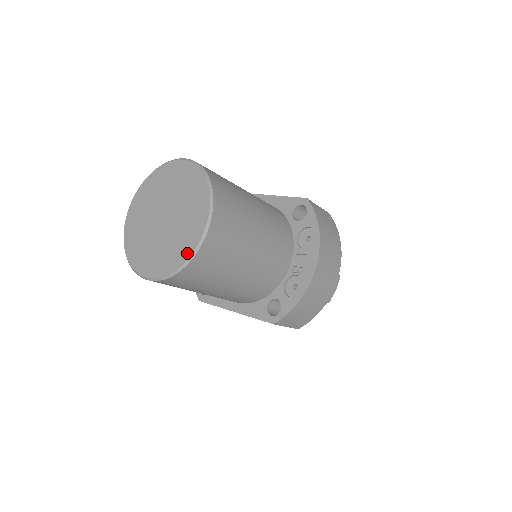
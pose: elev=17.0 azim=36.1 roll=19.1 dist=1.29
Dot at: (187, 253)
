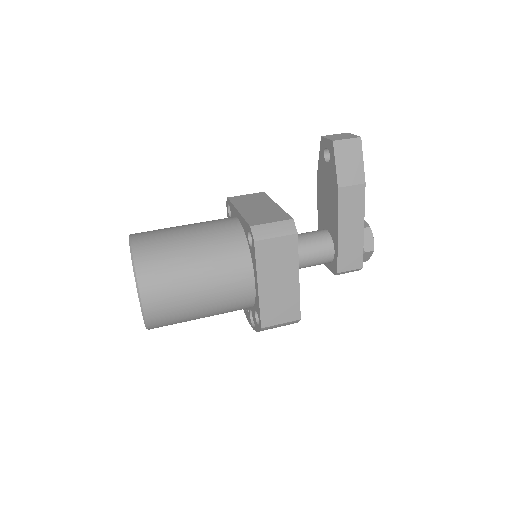
Dot at: occluded
